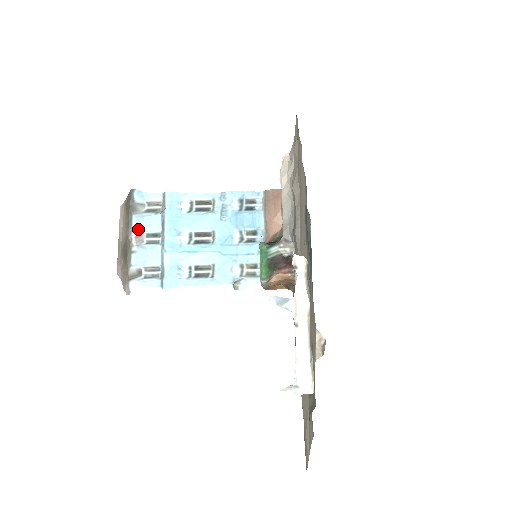
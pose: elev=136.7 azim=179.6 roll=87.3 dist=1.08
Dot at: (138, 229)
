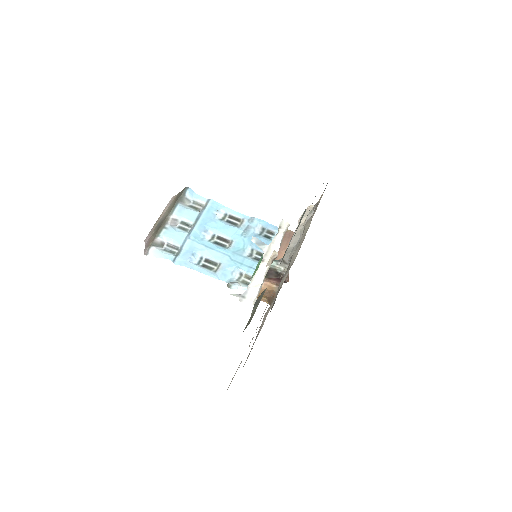
Dot at: (177, 214)
